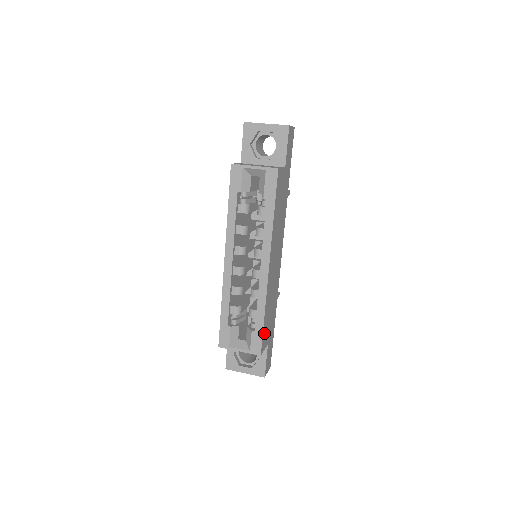
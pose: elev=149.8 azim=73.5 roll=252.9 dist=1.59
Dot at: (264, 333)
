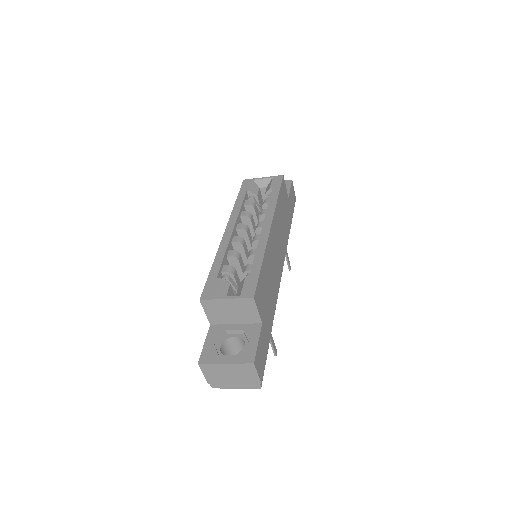
Dot at: (260, 285)
